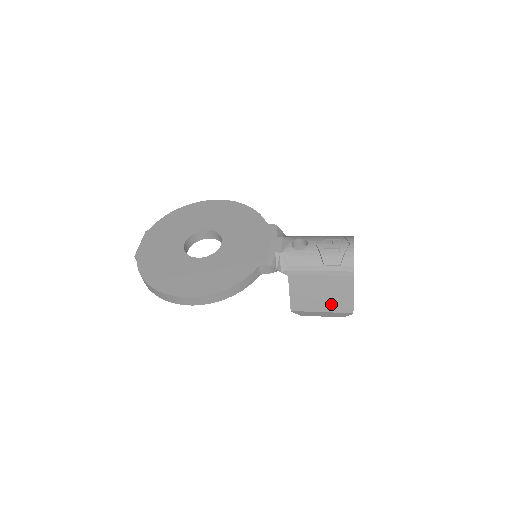
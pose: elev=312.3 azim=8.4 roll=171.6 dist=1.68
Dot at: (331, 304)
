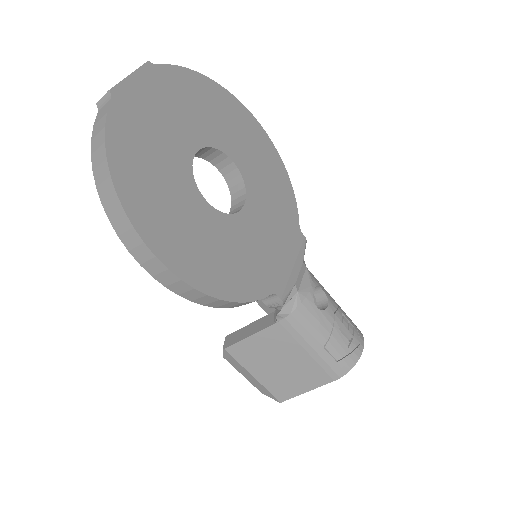
Dot at: (274, 380)
